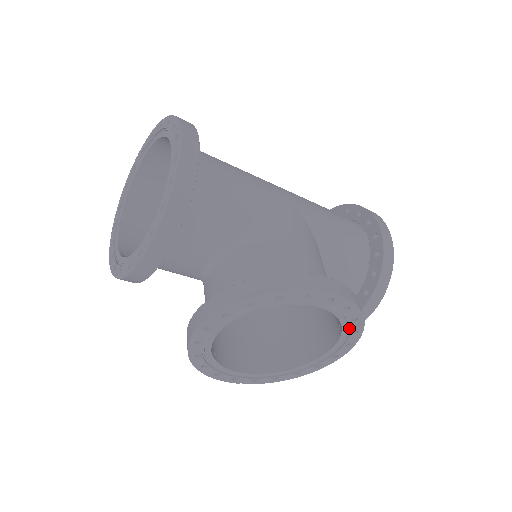
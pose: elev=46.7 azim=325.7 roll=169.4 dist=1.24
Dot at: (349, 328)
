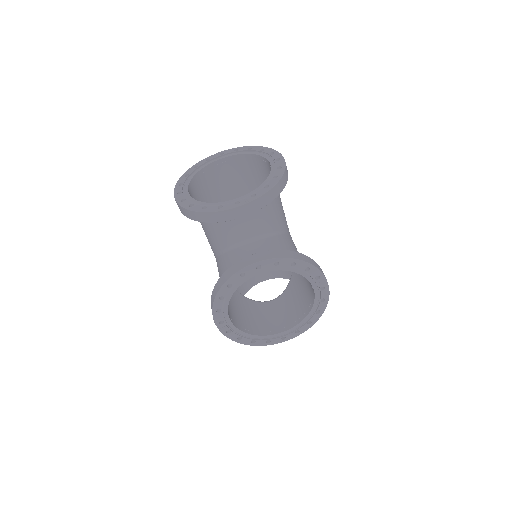
Dot at: (310, 318)
